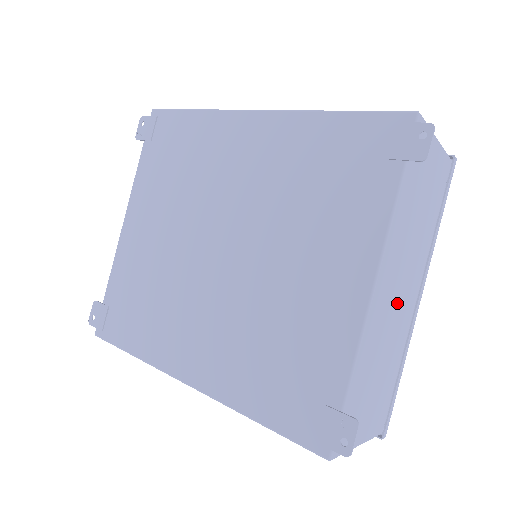
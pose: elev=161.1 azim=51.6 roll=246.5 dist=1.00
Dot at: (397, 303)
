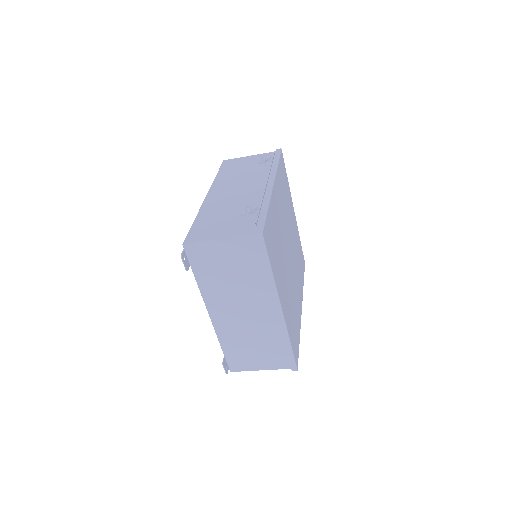
Dot at: (247, 316)
